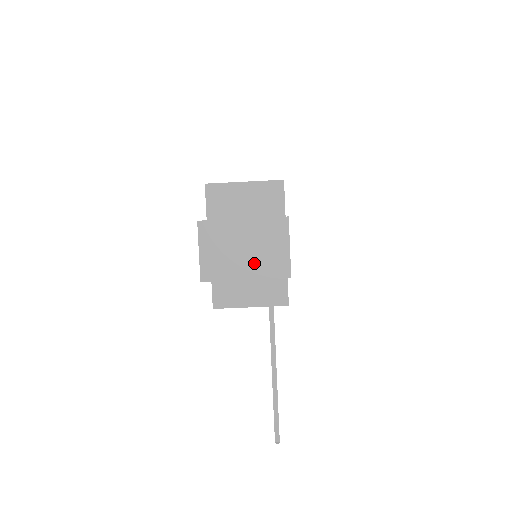
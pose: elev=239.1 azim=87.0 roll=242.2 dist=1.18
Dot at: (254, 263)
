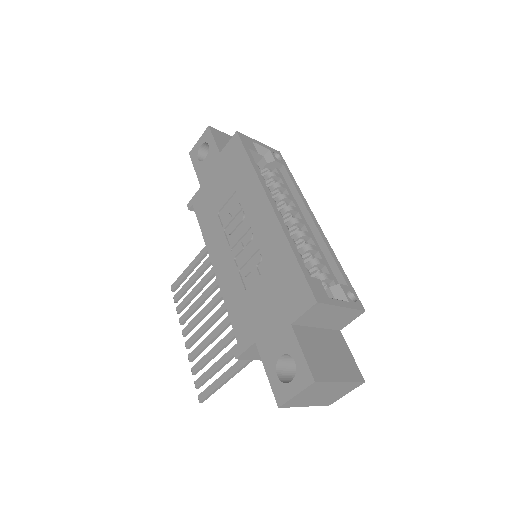
Dot at: (320, 400)
